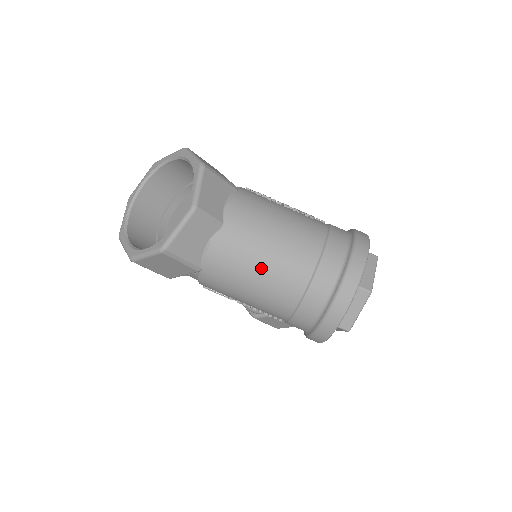
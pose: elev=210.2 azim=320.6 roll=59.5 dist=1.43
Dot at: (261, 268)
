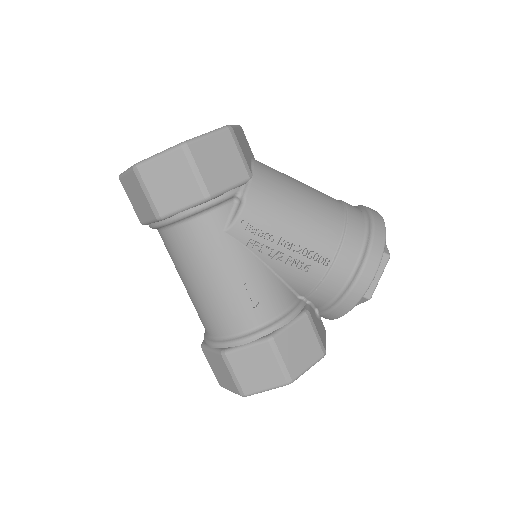
Dot at: (302, 185)
